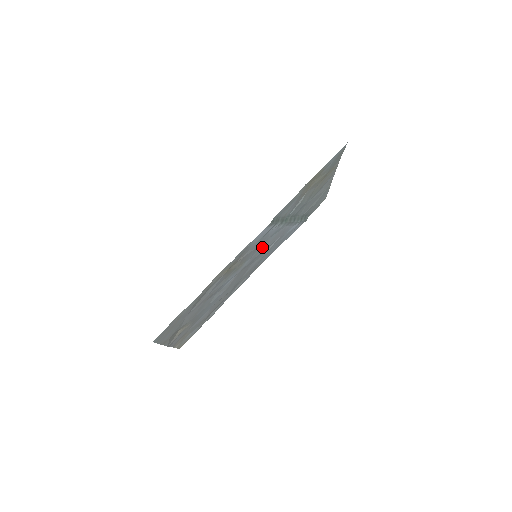
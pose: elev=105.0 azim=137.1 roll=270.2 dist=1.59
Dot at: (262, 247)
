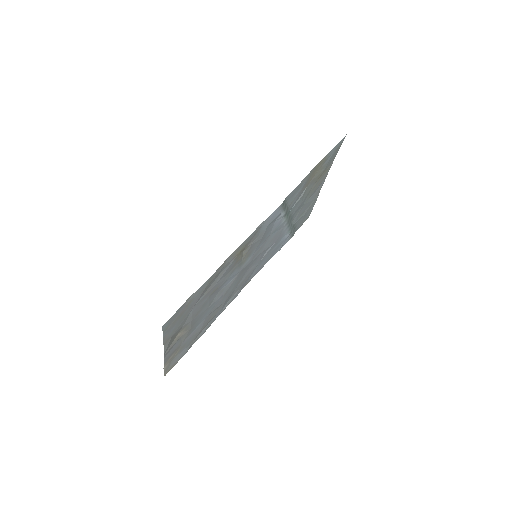
Dot at: (263, 245)
